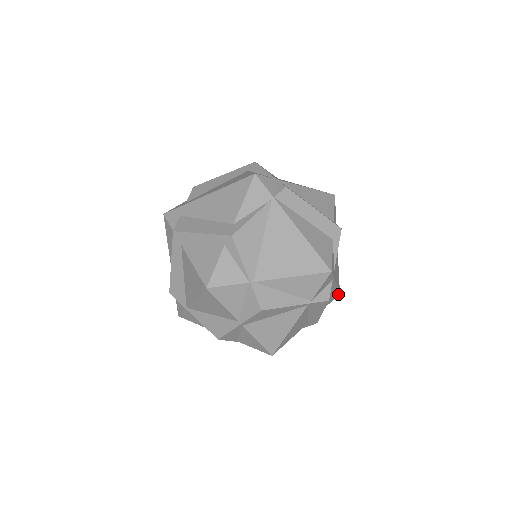
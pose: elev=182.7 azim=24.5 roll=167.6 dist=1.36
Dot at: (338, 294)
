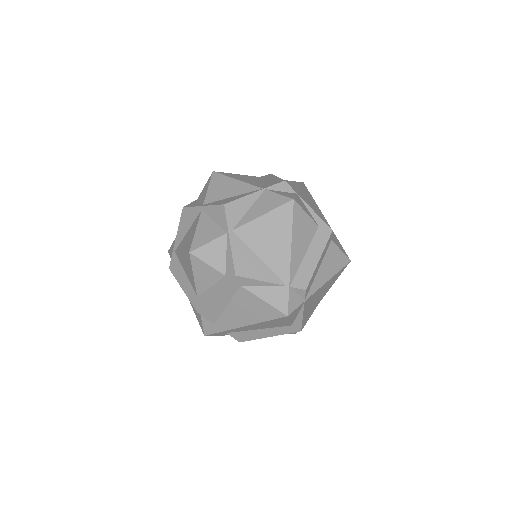
Dot at: occluded
